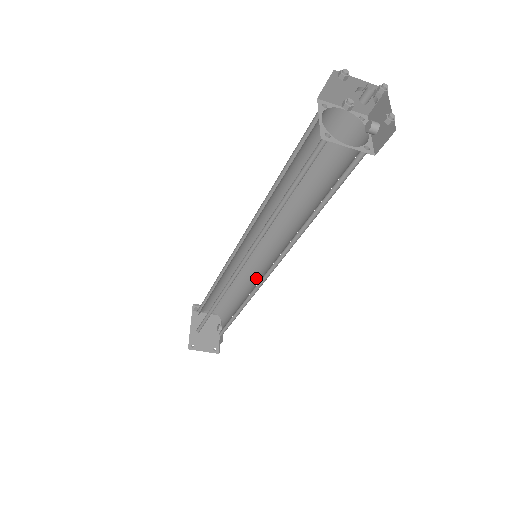
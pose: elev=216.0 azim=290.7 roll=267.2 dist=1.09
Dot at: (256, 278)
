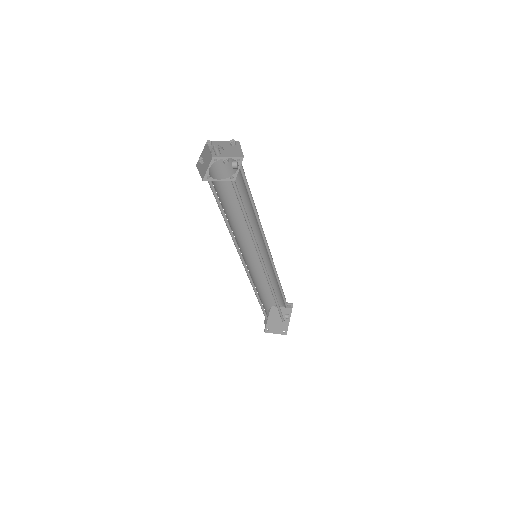
Dot at: occluded
